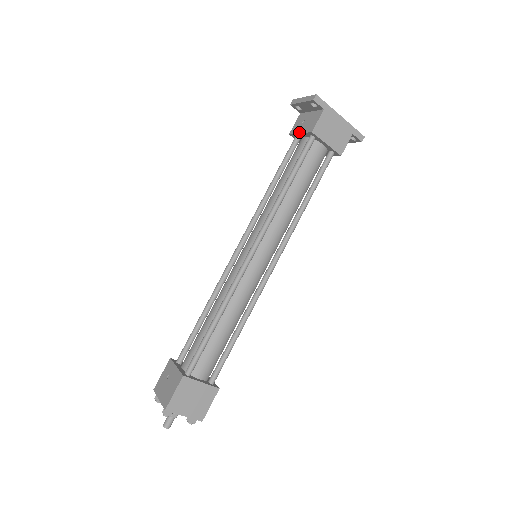
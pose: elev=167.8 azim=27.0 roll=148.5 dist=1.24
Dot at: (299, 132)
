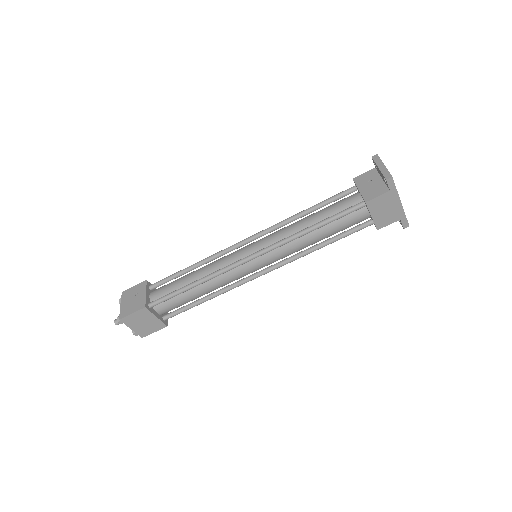
Dot at: (359, 188)
